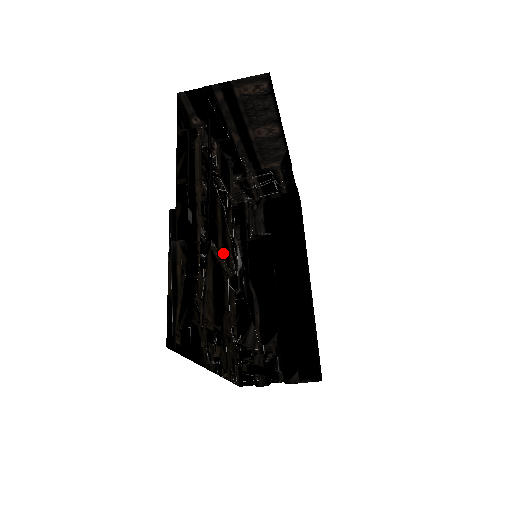
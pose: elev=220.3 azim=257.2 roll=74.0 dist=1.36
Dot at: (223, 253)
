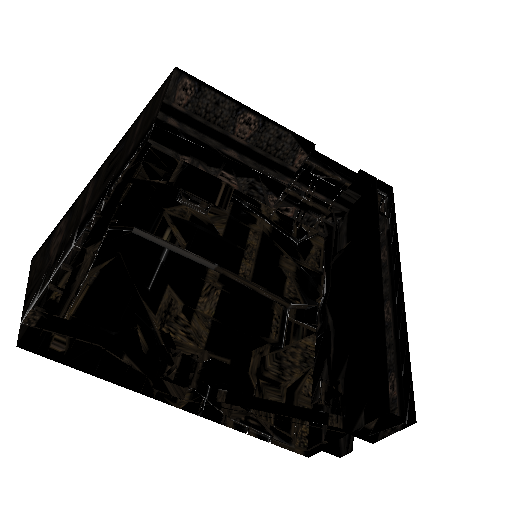
Dot at: (258, 278)
